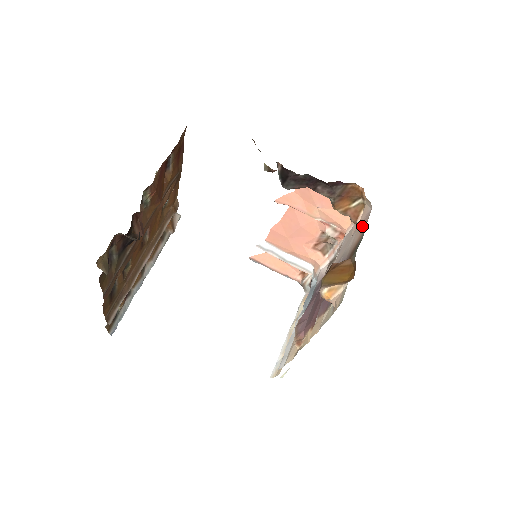
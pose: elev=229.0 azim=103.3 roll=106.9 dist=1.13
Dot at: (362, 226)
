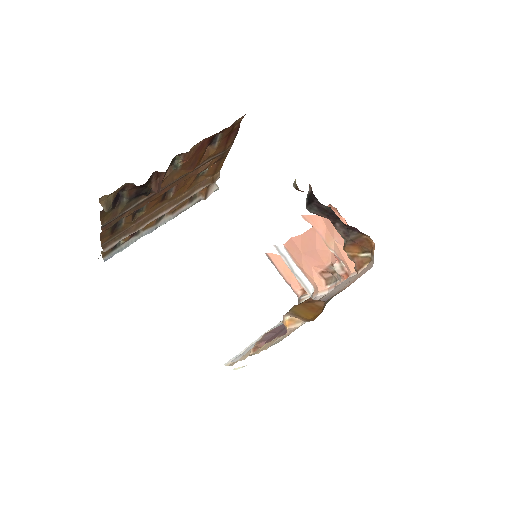
Dot at: (357, 278)
